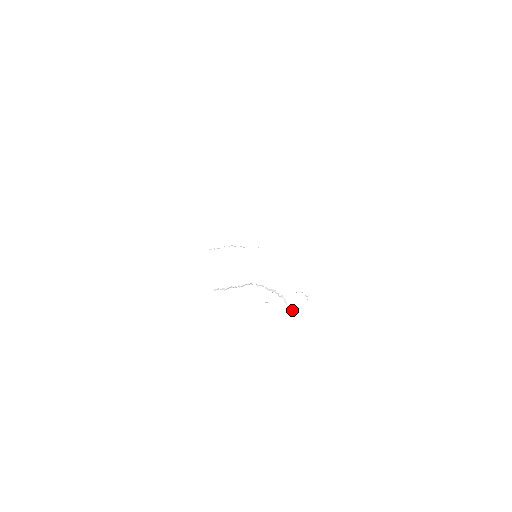
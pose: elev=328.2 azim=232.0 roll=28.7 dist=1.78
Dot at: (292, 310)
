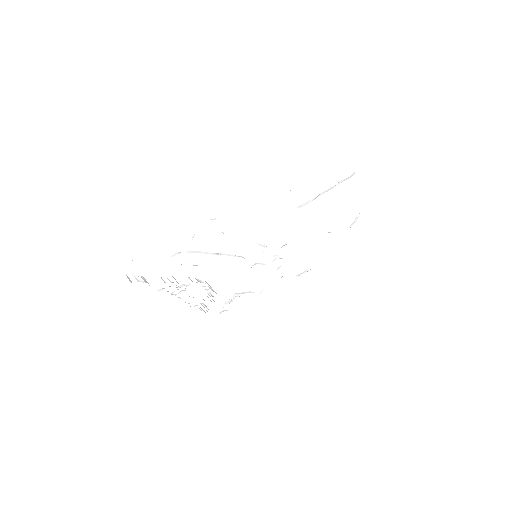
Dot at: occluded
